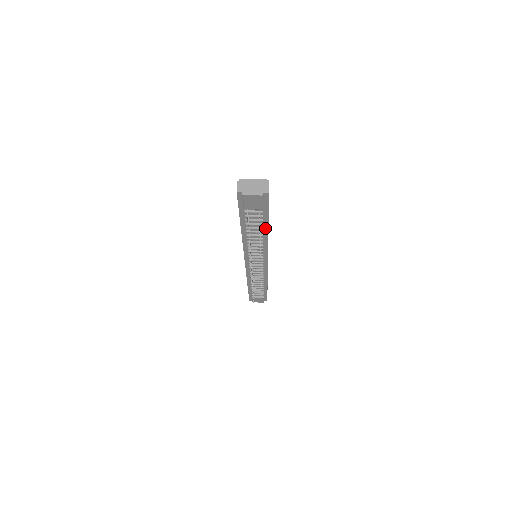
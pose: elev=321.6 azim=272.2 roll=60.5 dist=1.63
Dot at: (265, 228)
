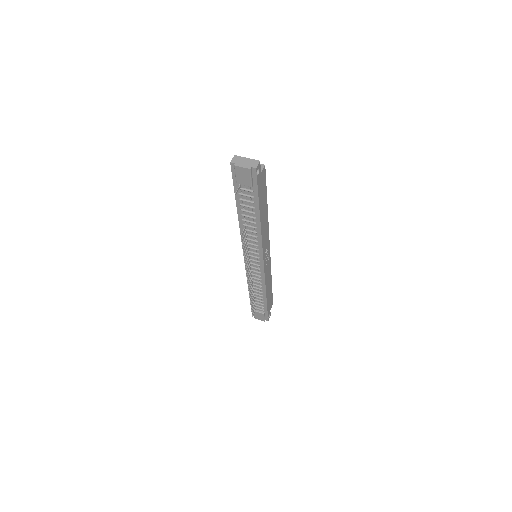
Dot at: (257, 214)
